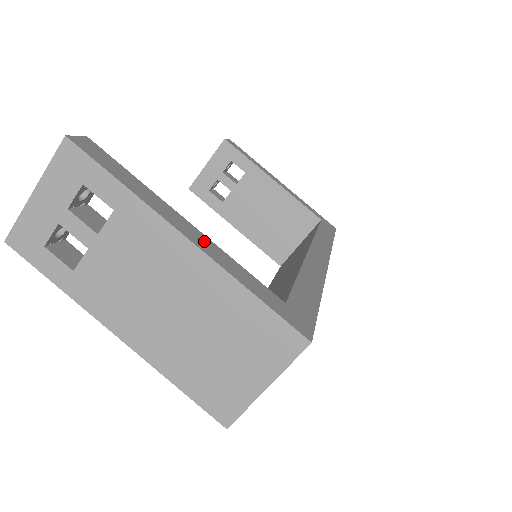
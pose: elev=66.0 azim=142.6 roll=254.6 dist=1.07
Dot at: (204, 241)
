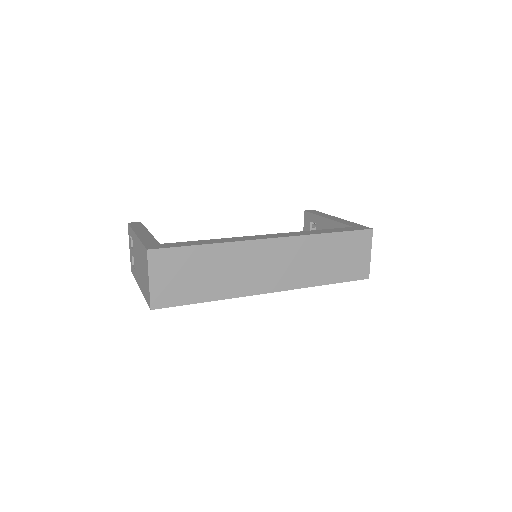
Dot at: (146, 235)
